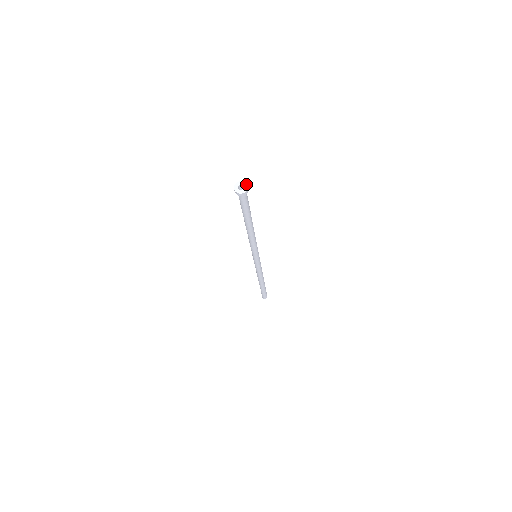
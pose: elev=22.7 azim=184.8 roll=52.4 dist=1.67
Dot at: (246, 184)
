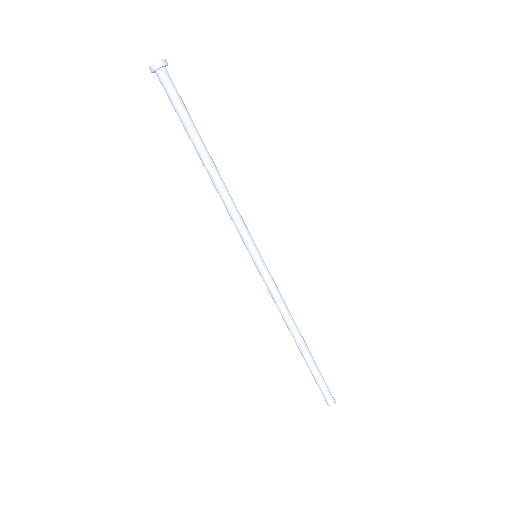
Dot at: (163, 59)
